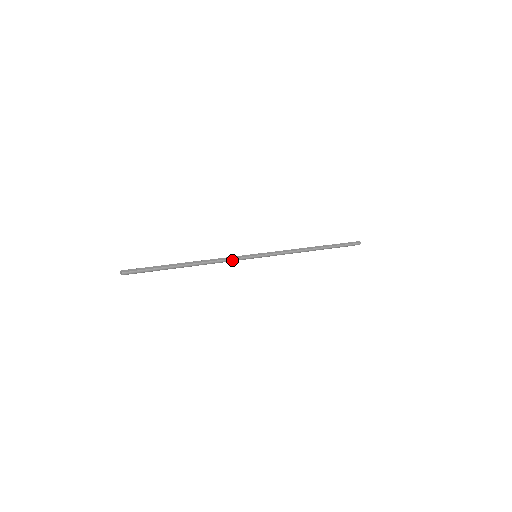
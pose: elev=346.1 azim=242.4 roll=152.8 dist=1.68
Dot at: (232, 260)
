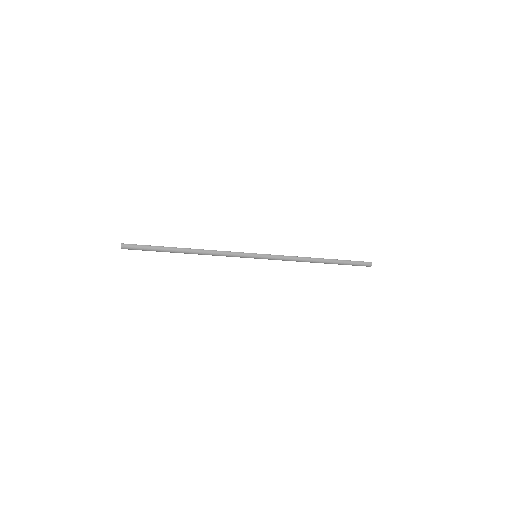
Dot at: (230, 253)
